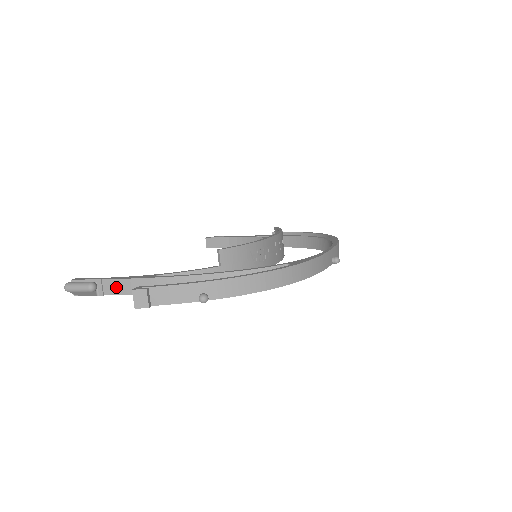
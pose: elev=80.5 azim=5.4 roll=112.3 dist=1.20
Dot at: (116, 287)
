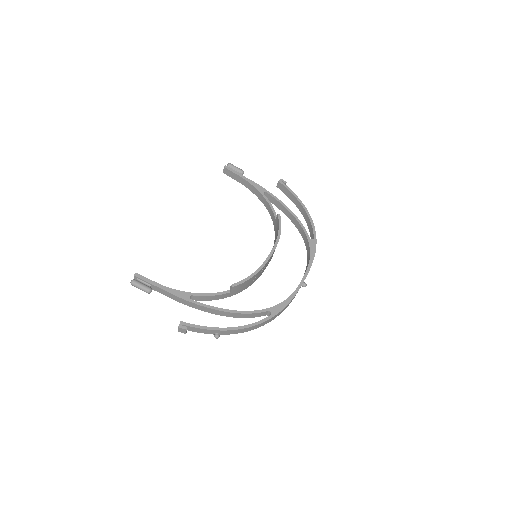
Dot at: (164, 293)
